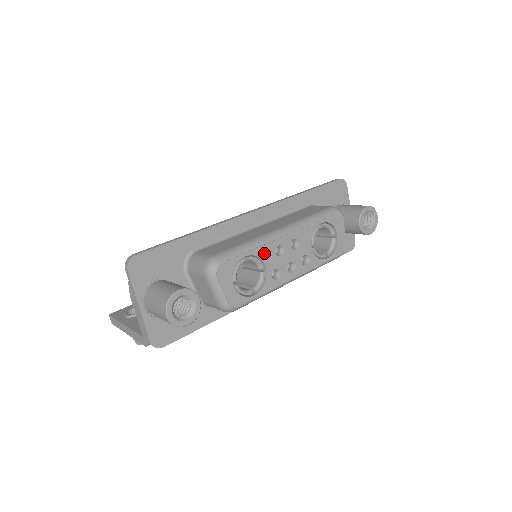
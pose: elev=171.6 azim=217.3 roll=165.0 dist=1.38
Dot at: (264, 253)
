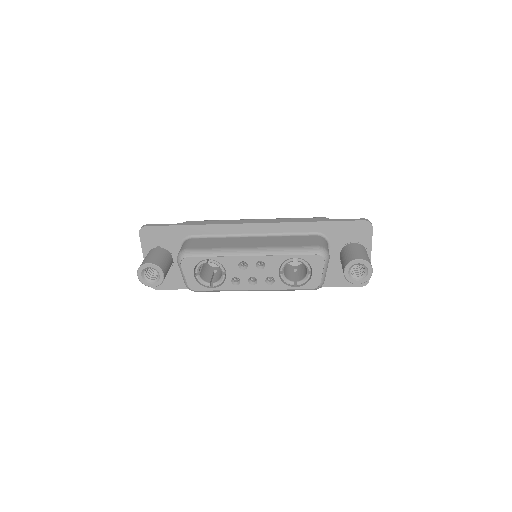
Dot at: (227, 262)
